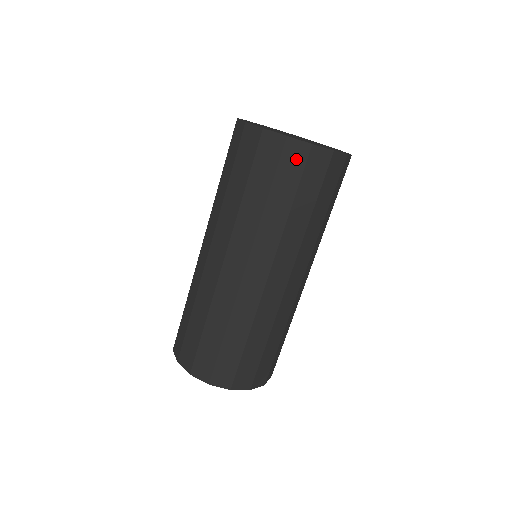
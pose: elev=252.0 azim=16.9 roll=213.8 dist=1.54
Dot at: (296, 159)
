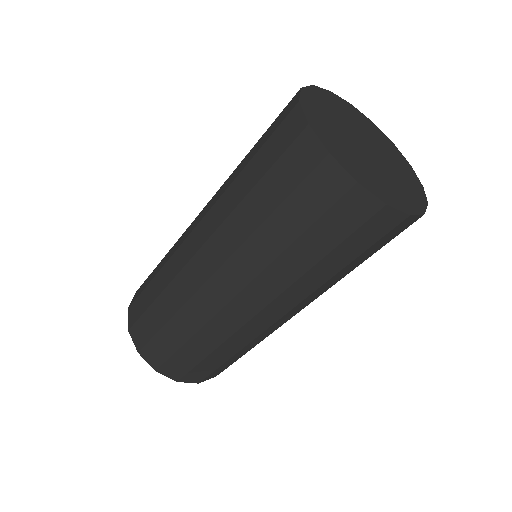
Dot at: (355, 213)
